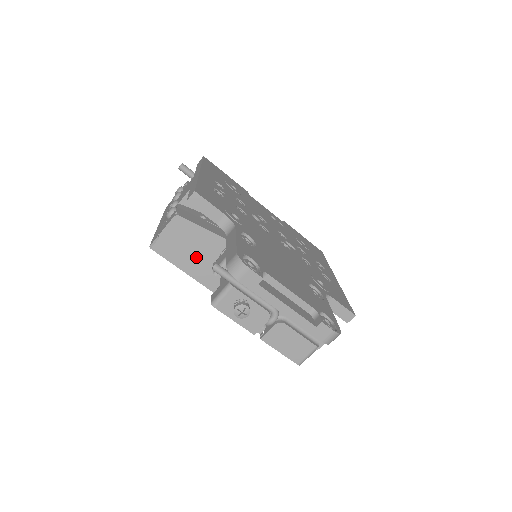
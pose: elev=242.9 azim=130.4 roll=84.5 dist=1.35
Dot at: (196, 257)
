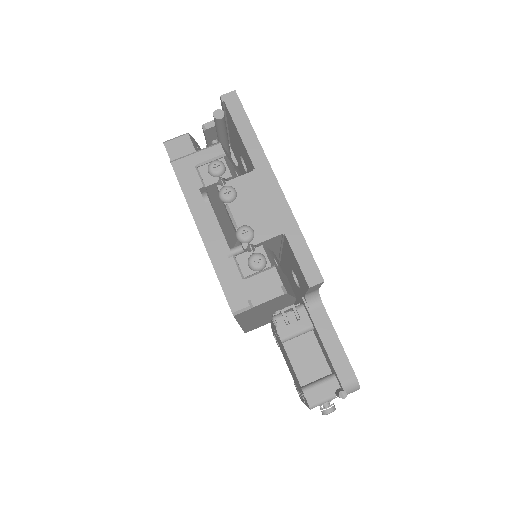
Dot at: (259, 311)
